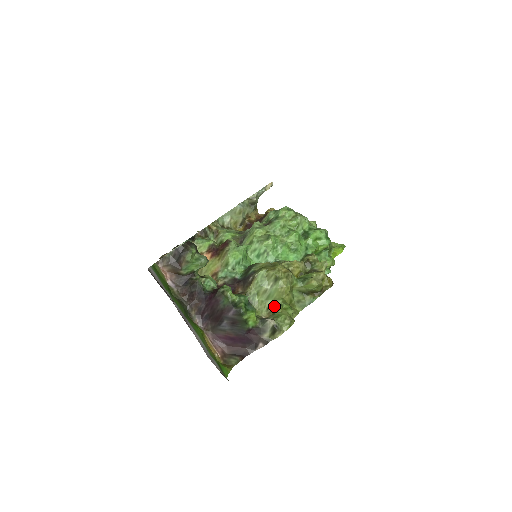
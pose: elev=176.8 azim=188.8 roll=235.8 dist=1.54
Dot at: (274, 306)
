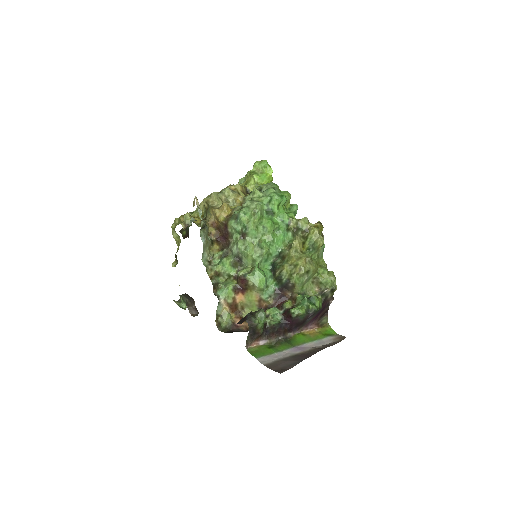
Dot at: (316, 279)
